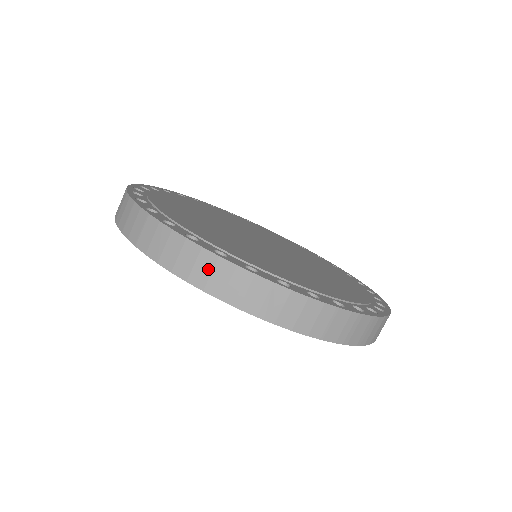
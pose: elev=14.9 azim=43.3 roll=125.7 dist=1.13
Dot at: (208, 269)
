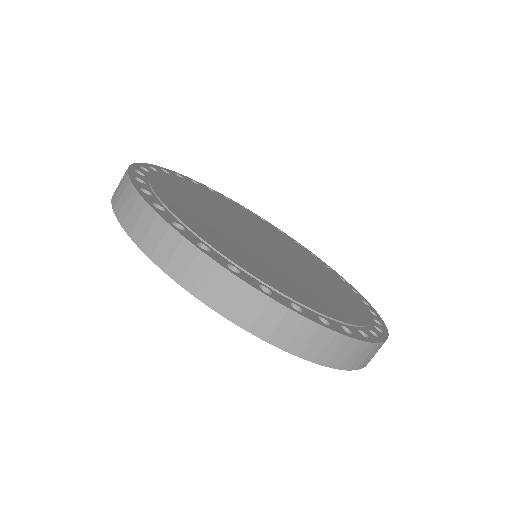
Dot at: (187, 261)
